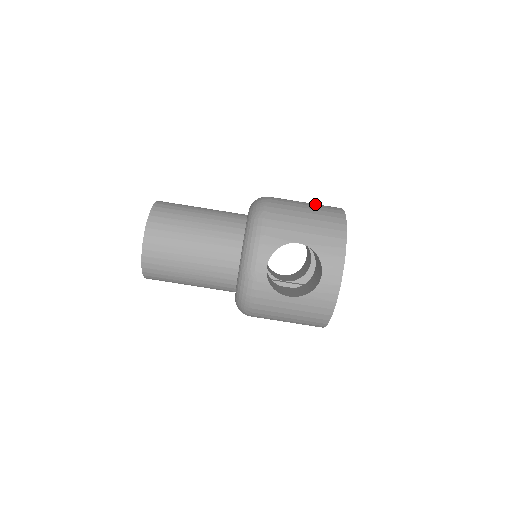
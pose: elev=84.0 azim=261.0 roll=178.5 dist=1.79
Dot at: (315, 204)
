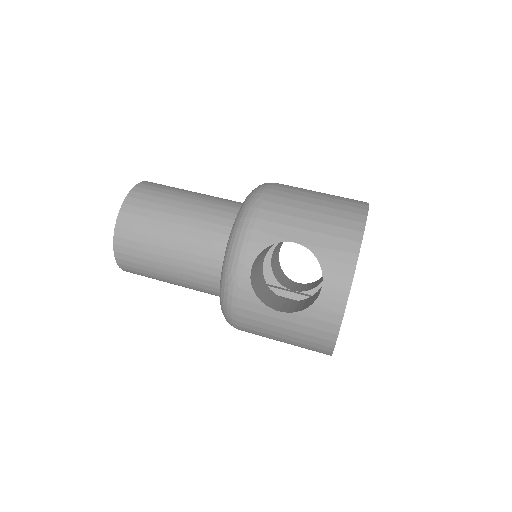
Dot at: (333, 195)
